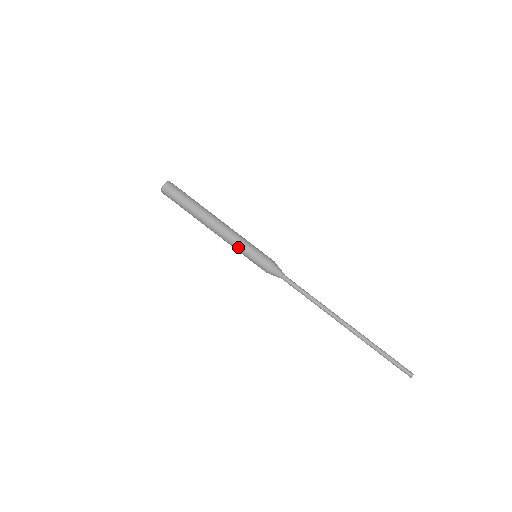
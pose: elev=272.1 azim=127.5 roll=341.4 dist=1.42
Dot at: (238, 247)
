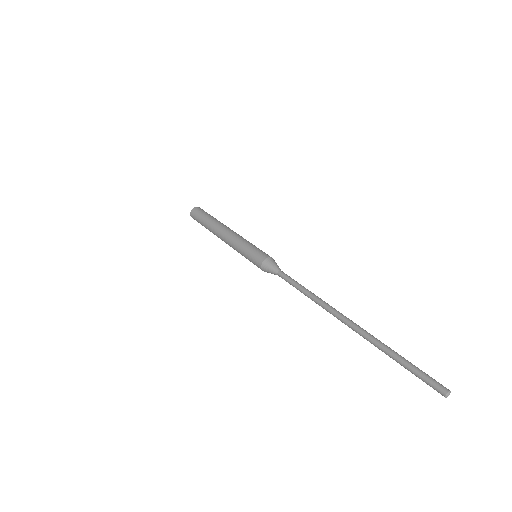
Dot at: (239, 244)
